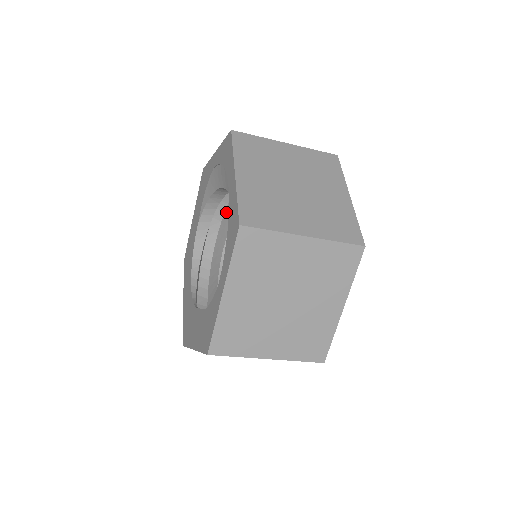
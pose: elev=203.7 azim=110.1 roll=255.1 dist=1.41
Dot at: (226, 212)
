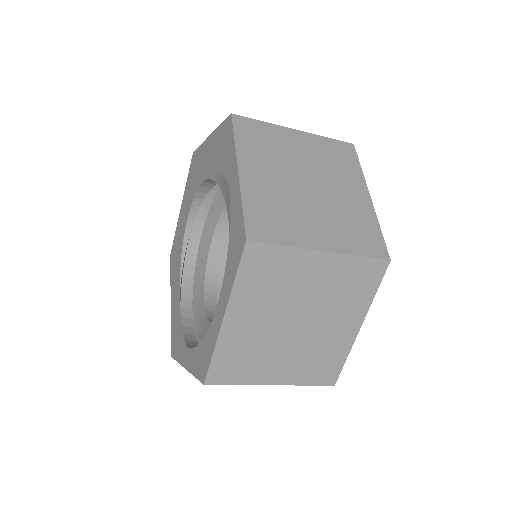
Dot at: occluded
